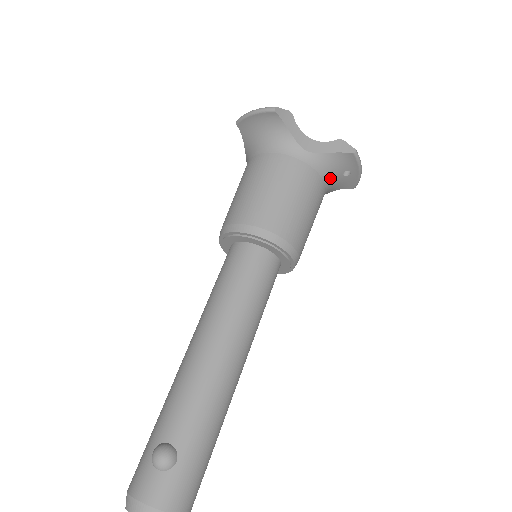
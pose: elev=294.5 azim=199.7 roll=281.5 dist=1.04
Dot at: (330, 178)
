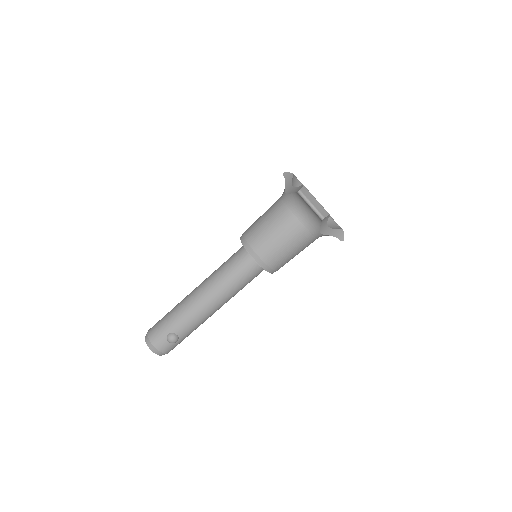
Dot at: occluded
